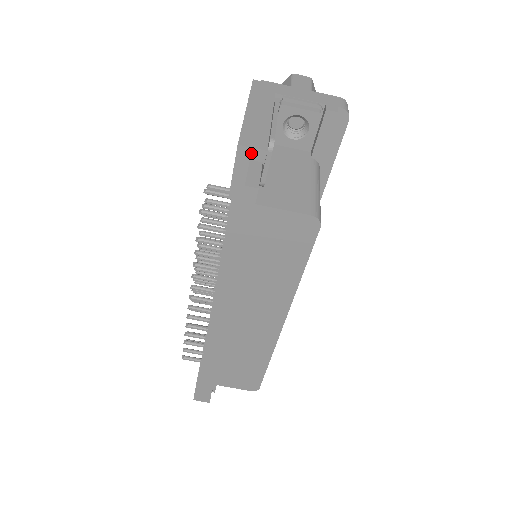
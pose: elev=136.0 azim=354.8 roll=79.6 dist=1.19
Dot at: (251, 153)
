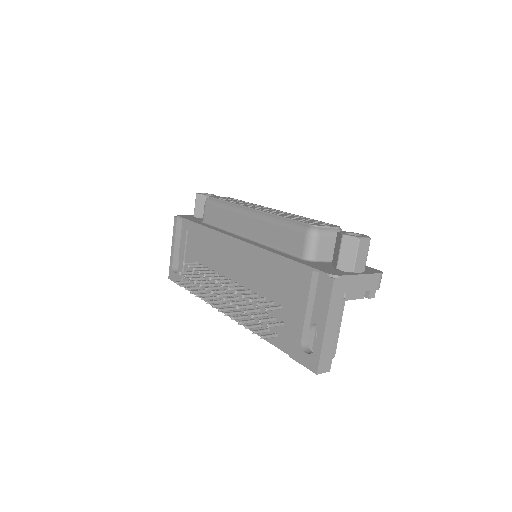
Dot at: (321, 371)
